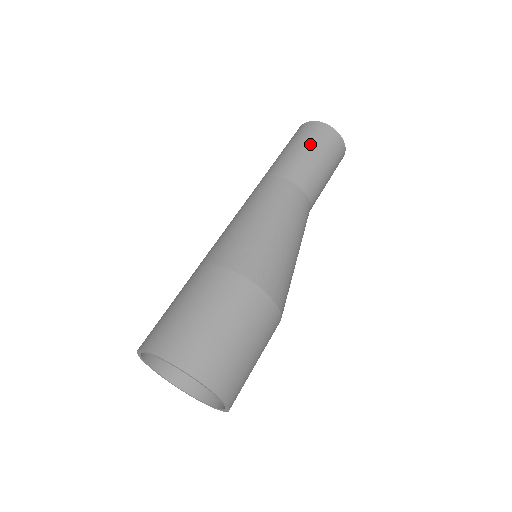
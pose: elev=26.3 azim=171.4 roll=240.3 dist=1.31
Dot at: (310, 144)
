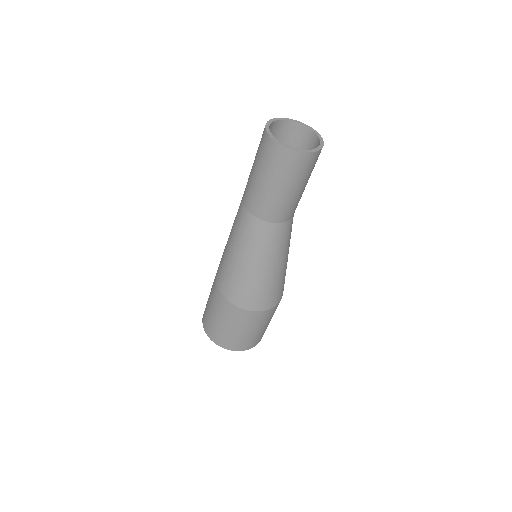
Dot at: (261, 170)
